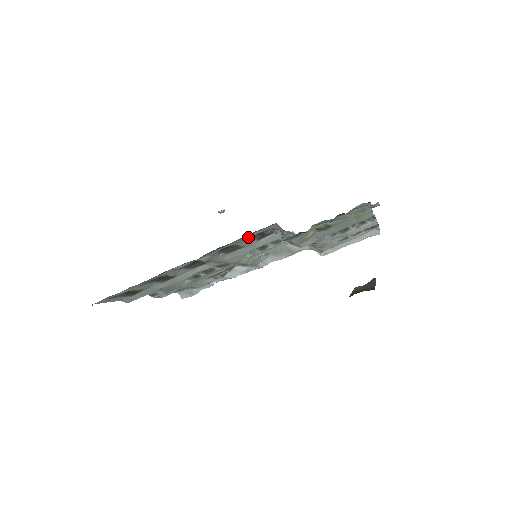
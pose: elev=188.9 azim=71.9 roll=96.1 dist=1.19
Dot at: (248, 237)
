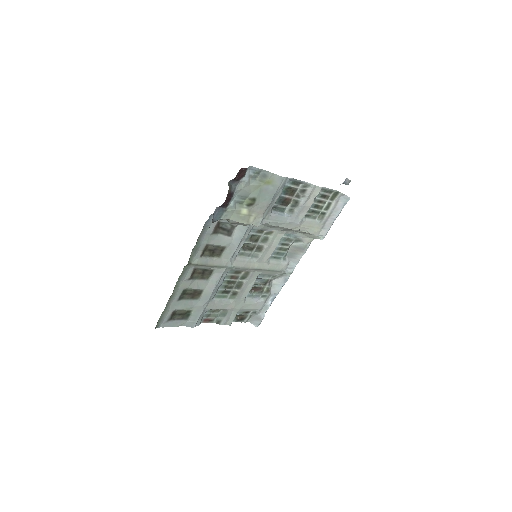
Dot at: (210, 233)
